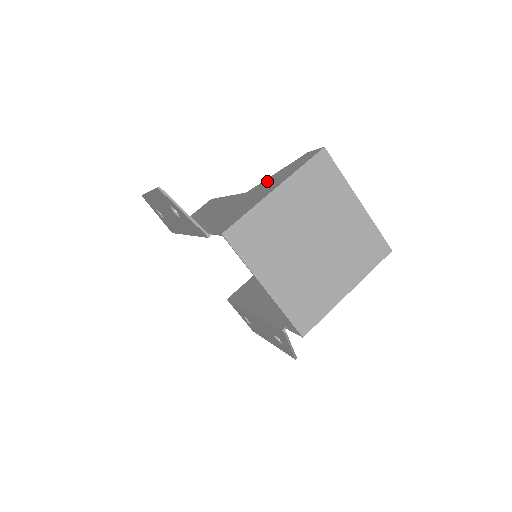
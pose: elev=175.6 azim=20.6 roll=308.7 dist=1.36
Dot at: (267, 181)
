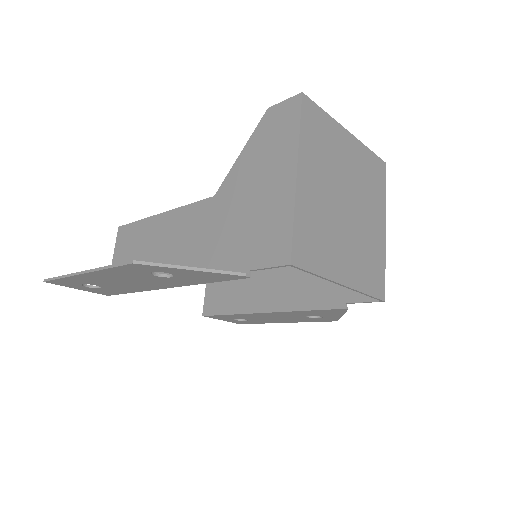
Dot at: (243, 169)
